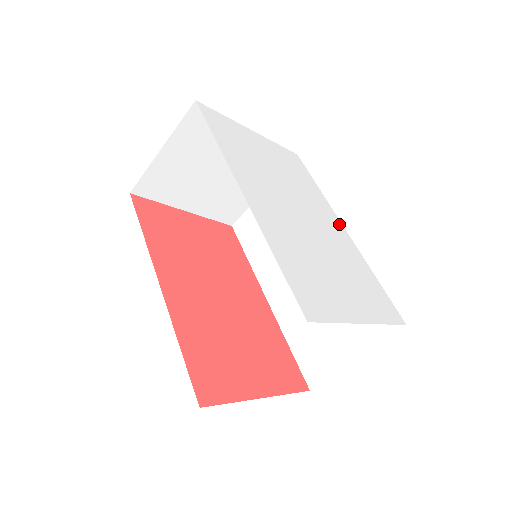
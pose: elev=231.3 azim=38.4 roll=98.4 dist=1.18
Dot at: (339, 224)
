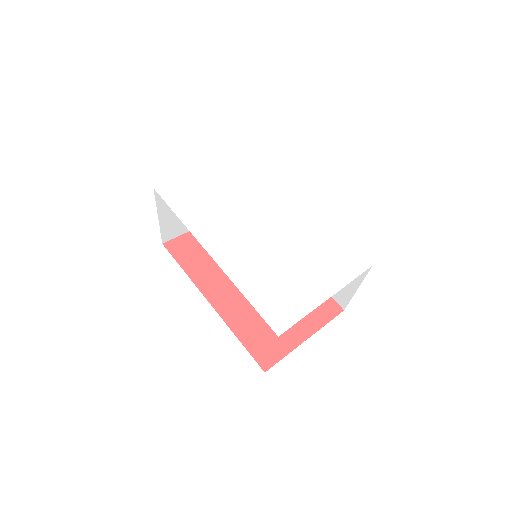
Dot at: (300, 202)
